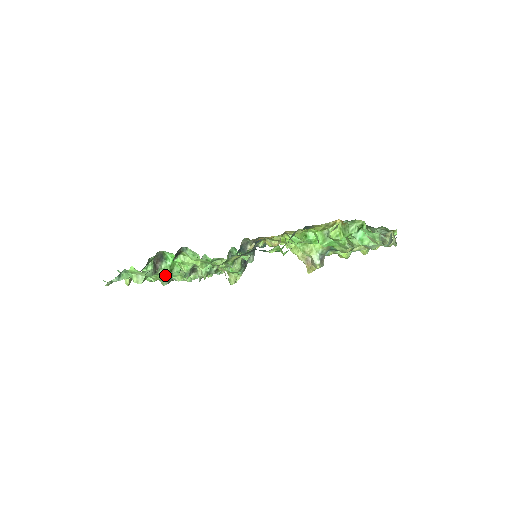
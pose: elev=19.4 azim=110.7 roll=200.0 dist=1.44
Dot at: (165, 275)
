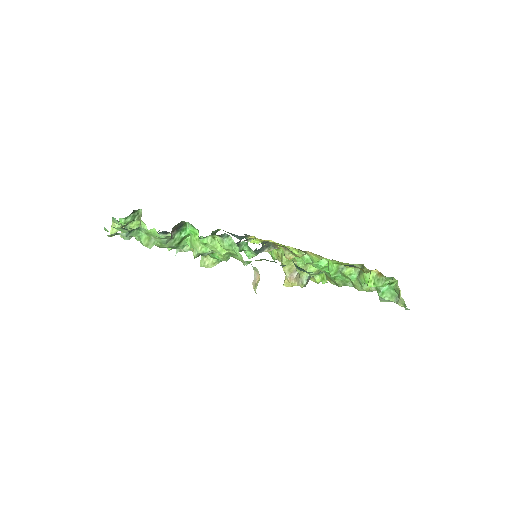
Dot at: (171, 245)
